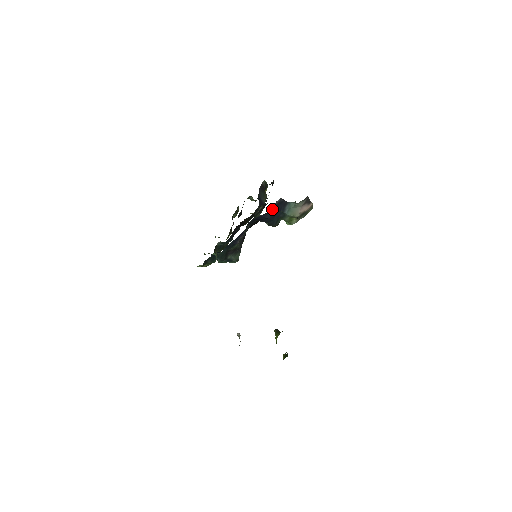
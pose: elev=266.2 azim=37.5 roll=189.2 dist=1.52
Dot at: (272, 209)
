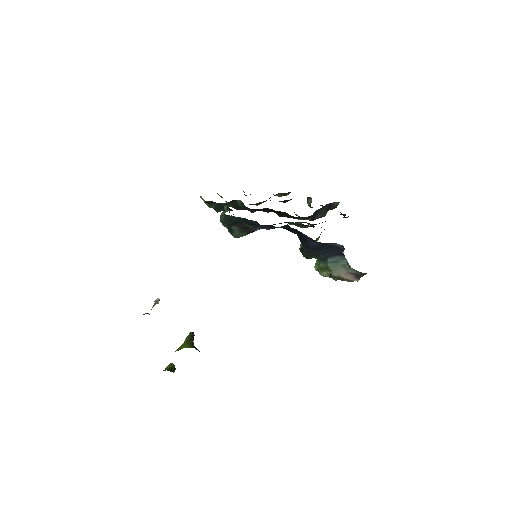
Dot at: (323, 243)
